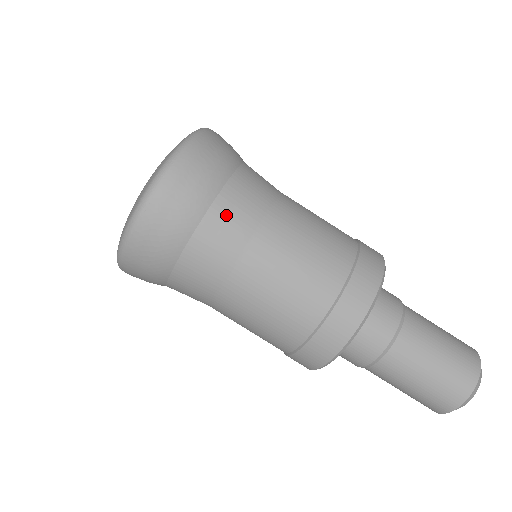
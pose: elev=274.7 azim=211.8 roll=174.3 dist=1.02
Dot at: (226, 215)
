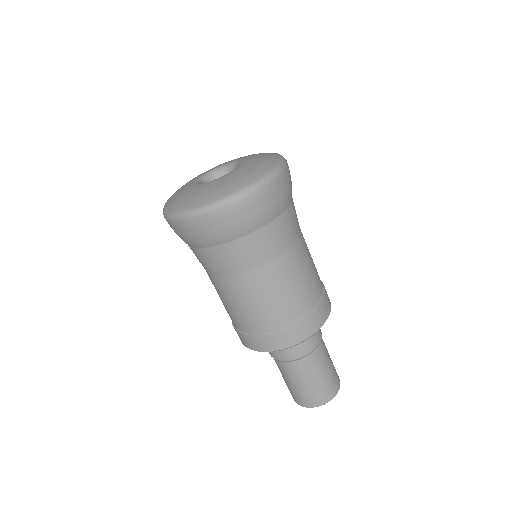
Dot at: (284, 225)
